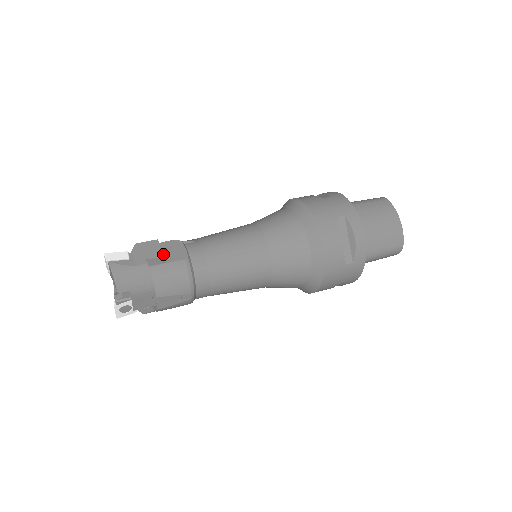
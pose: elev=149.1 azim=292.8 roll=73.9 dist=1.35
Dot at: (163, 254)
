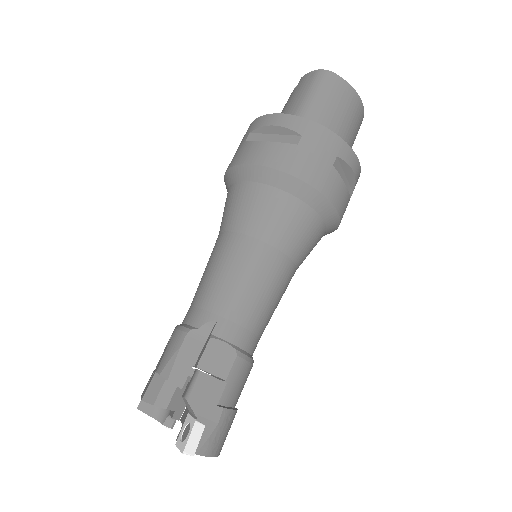
Dot at: (211, 372)
